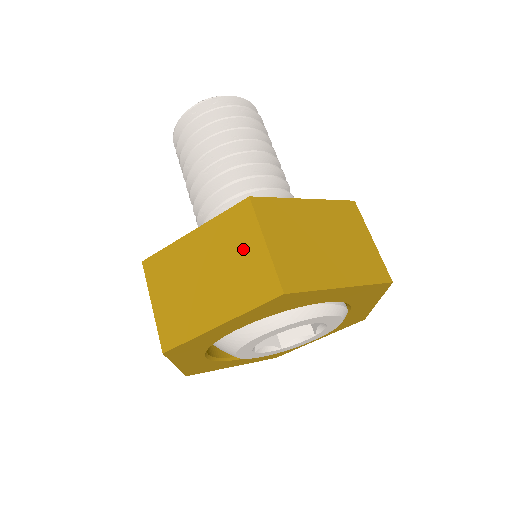
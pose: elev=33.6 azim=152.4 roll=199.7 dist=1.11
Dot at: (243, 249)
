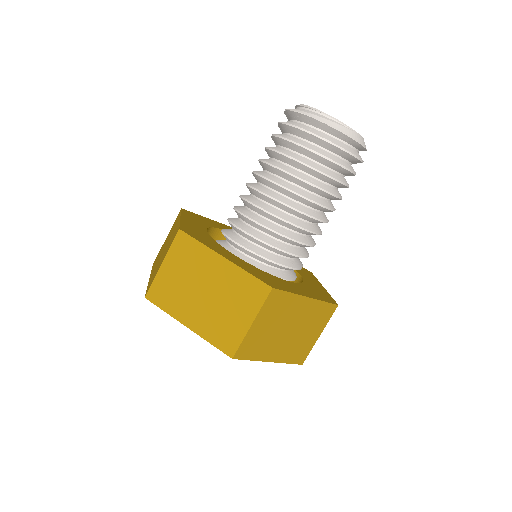
Dot at: (164, 255)
